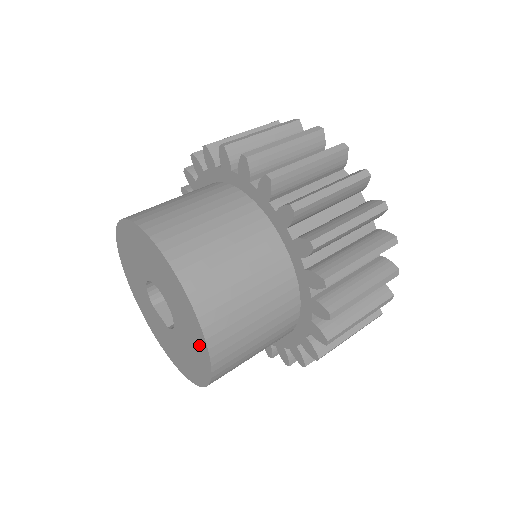
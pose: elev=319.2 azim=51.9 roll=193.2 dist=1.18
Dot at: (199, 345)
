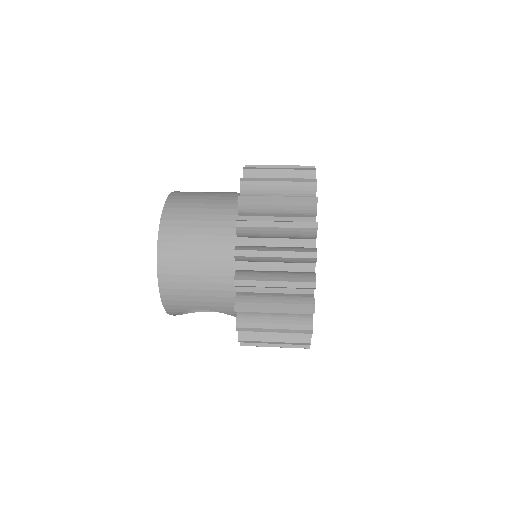
Dot at: occluded
